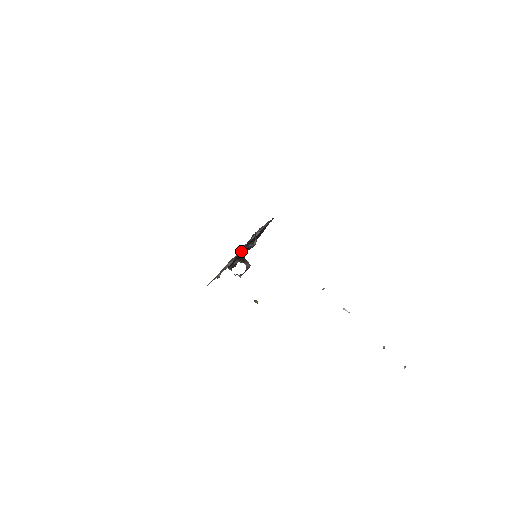
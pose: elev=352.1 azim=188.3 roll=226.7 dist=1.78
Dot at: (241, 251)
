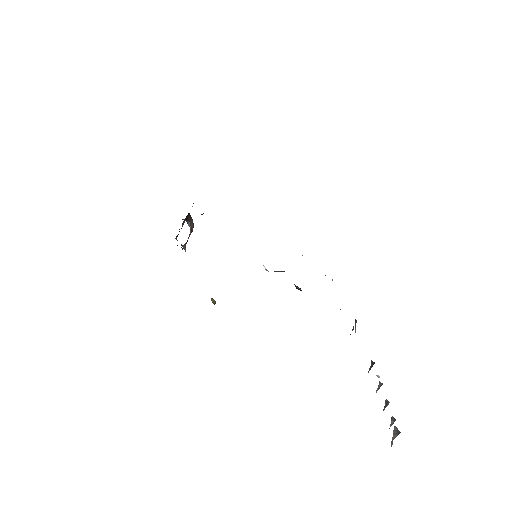
Dot at: occluded
